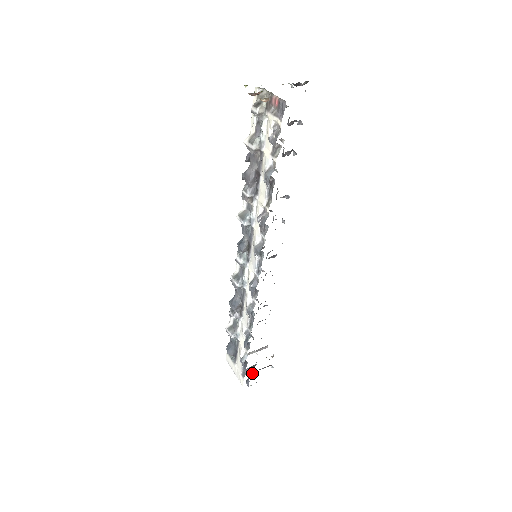
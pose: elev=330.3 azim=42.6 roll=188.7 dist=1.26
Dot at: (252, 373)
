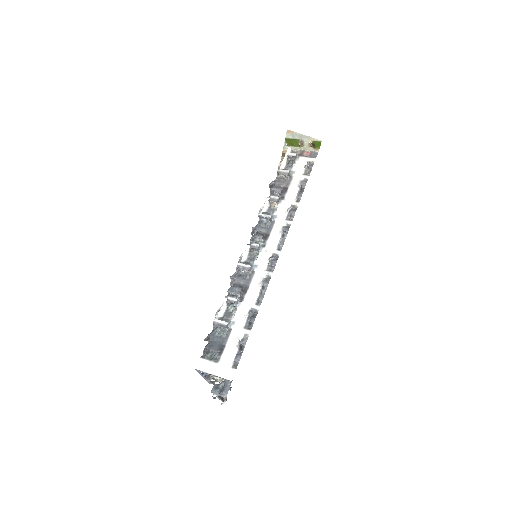
Dot at: occluded
